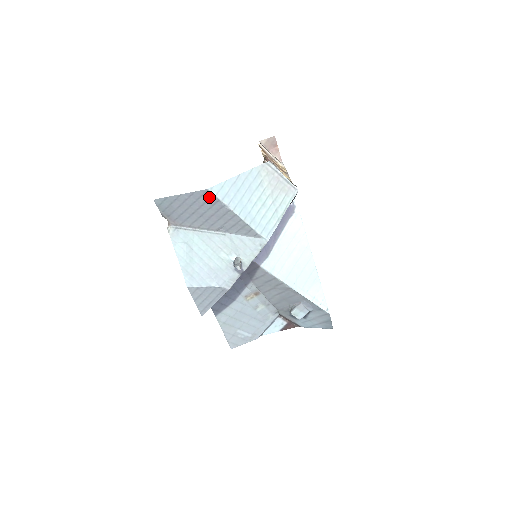
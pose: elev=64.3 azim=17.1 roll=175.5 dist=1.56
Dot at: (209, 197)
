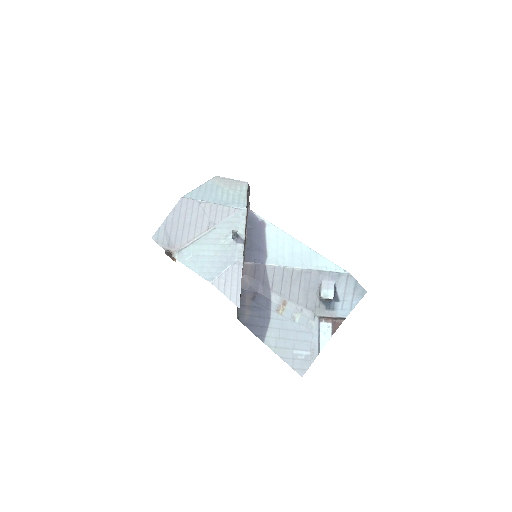
Dot at: (186, 203)
